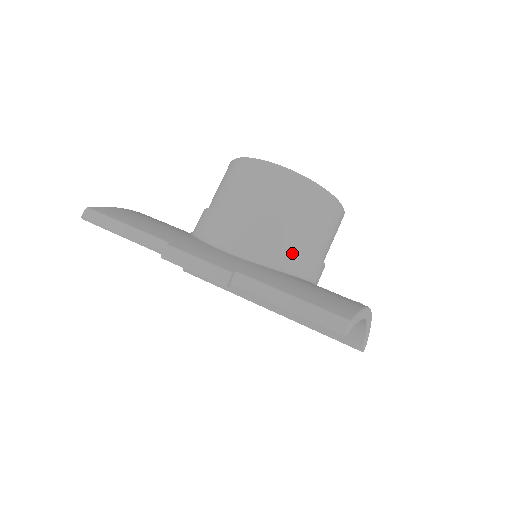
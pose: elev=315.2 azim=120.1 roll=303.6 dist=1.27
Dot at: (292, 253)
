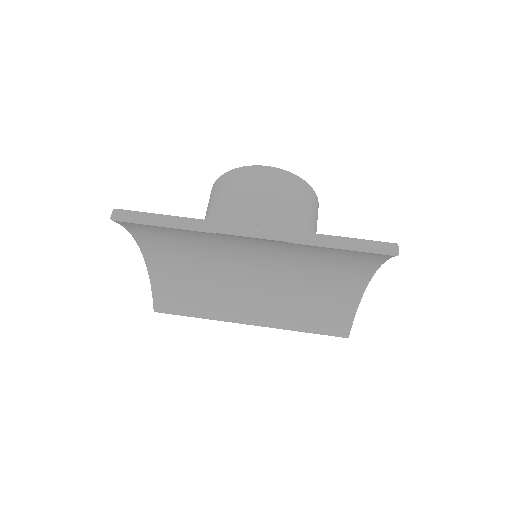
Dot at: occluded
